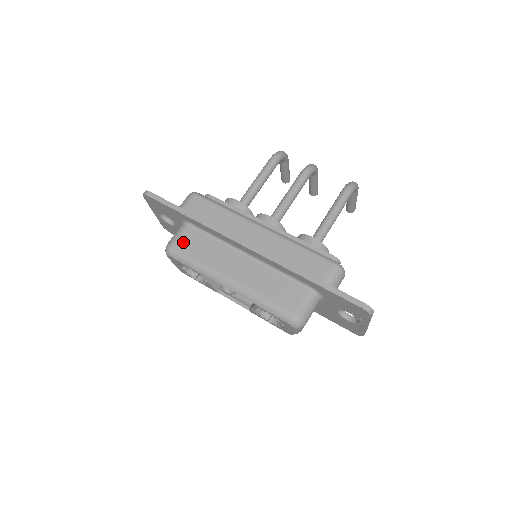
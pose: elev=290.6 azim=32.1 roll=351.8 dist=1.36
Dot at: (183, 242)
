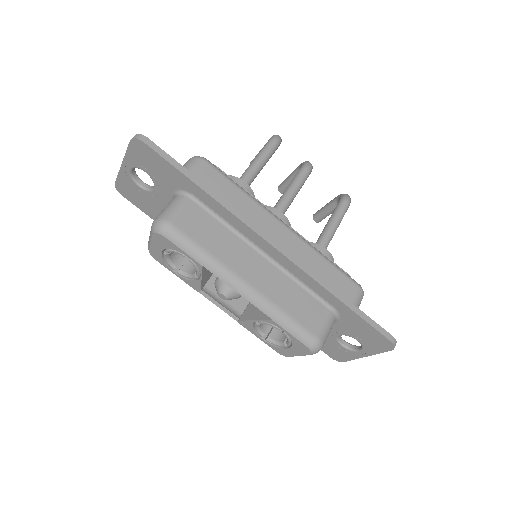
Dot at: (186, 221)
